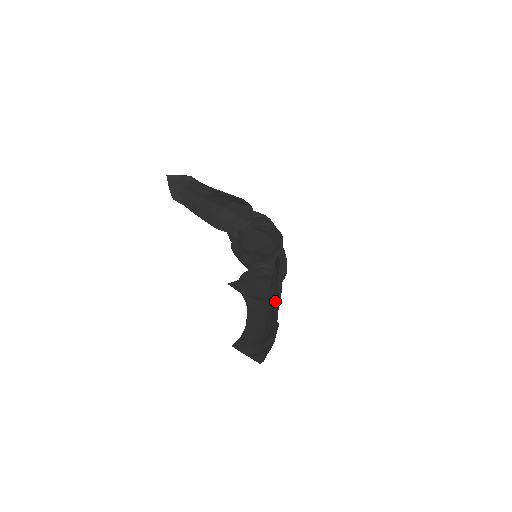
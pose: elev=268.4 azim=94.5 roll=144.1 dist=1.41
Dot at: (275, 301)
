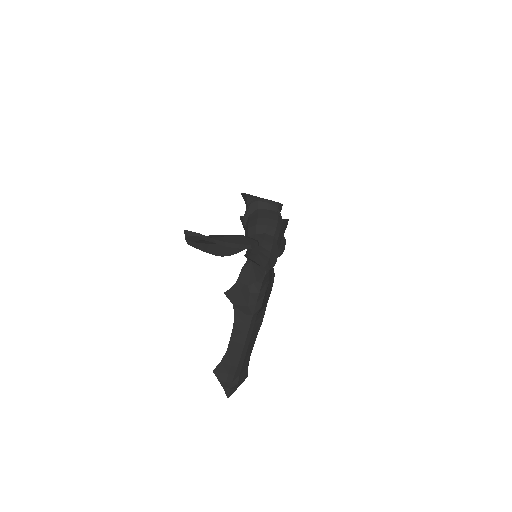
Dot at: (255, 332)
